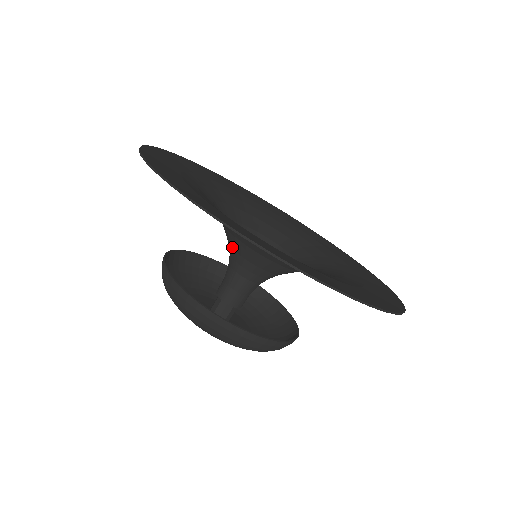
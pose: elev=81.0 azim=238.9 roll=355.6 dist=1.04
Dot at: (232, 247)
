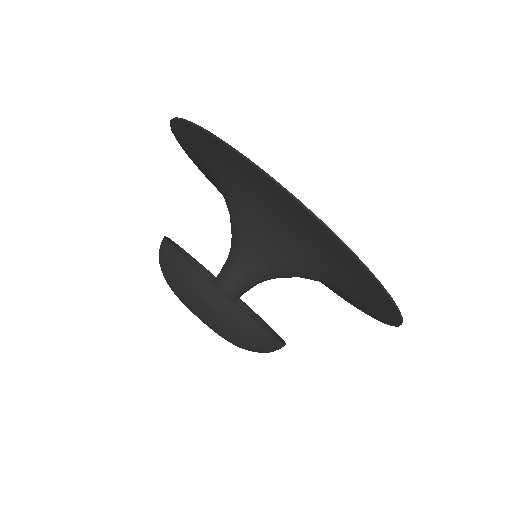
Dot at: (246, 245)
